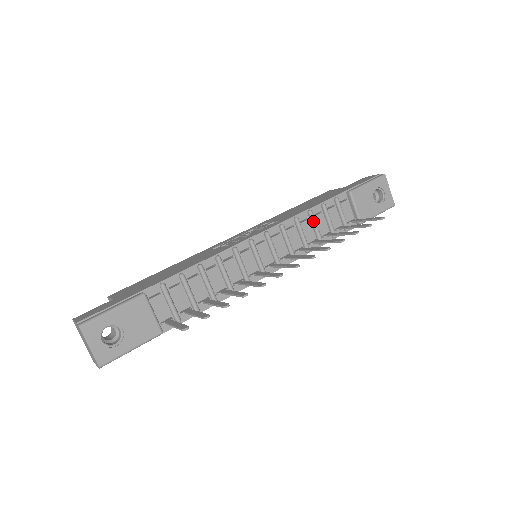
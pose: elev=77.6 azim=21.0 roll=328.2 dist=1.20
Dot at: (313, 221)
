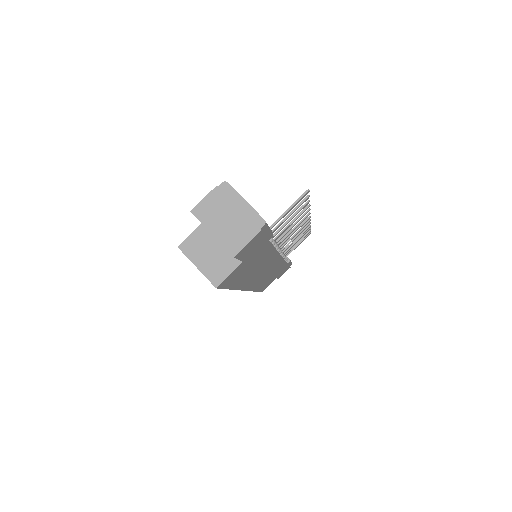
Dot at: occluded
